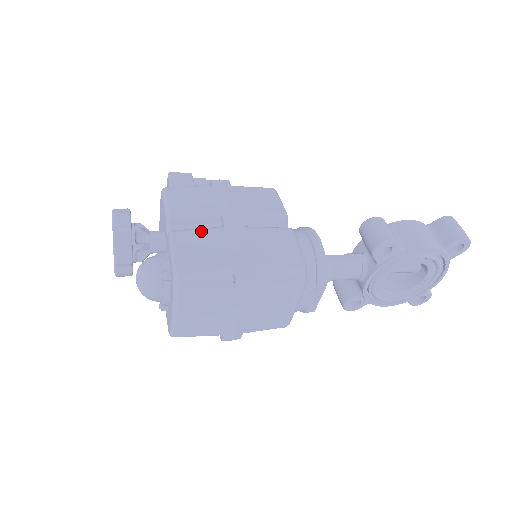
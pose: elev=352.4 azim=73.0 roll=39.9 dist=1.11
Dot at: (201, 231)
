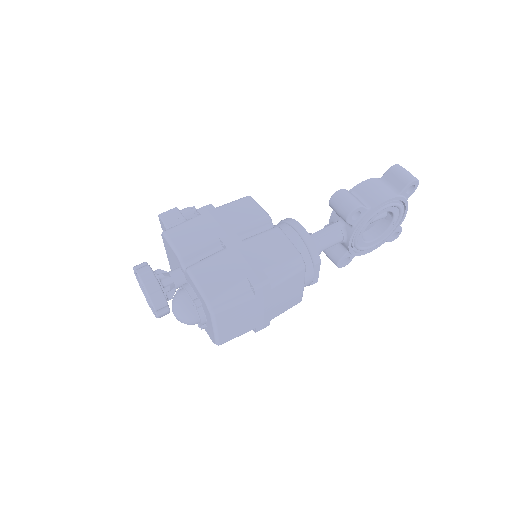
Dot at: (210, 259)
